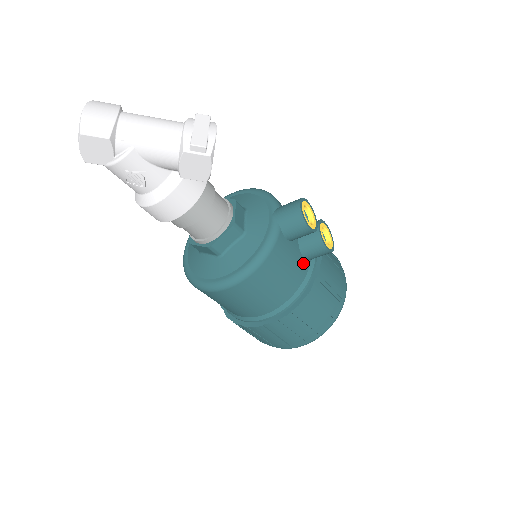
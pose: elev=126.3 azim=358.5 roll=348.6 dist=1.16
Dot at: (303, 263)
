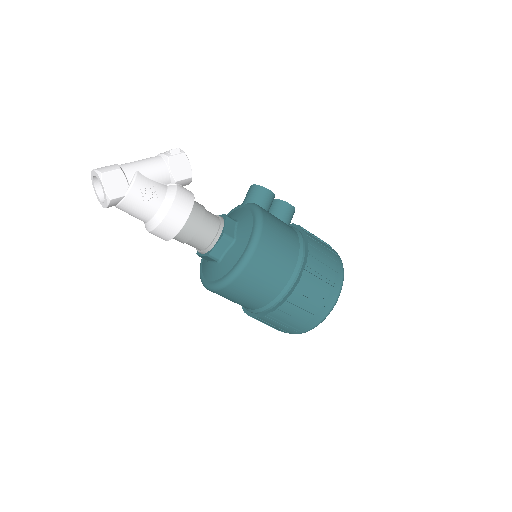
Dot at: (286, 224)
